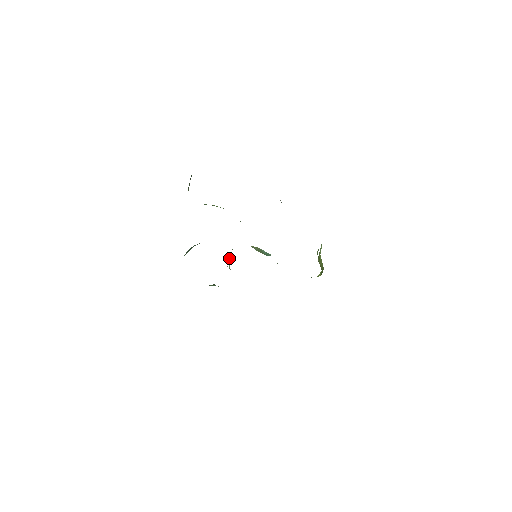
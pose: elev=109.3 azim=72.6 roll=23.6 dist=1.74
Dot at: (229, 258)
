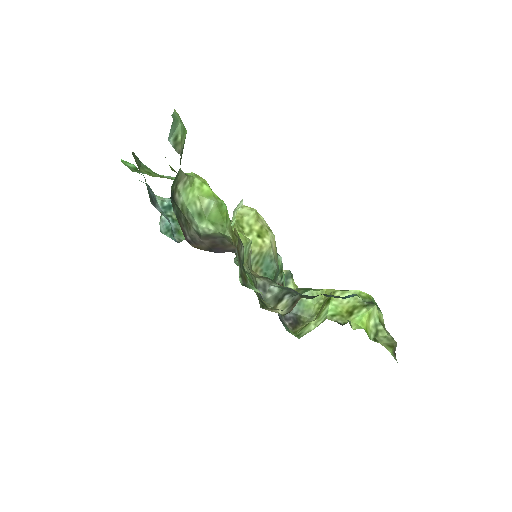
Dot at: (233, 218)
